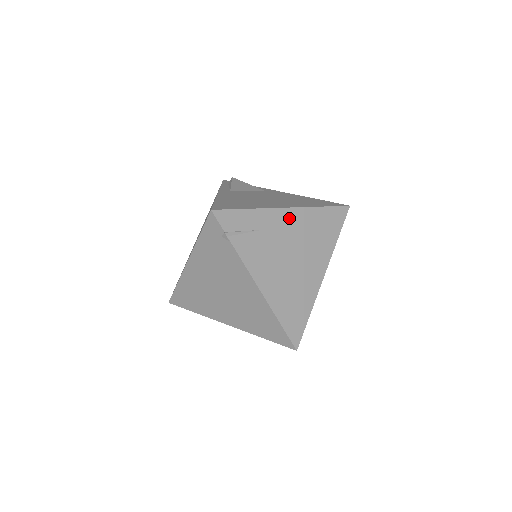
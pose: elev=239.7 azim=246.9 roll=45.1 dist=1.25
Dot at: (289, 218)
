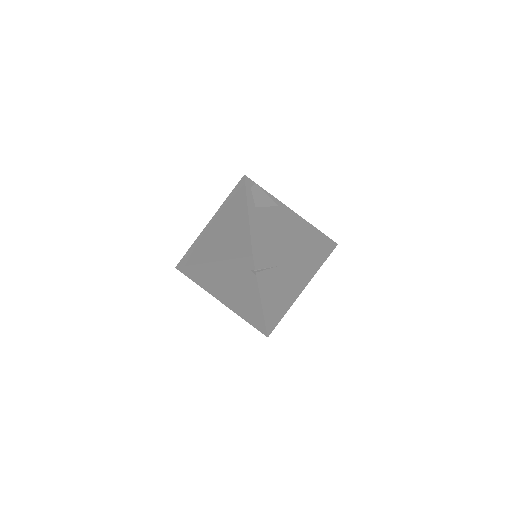
Dot at: (298, 256)
